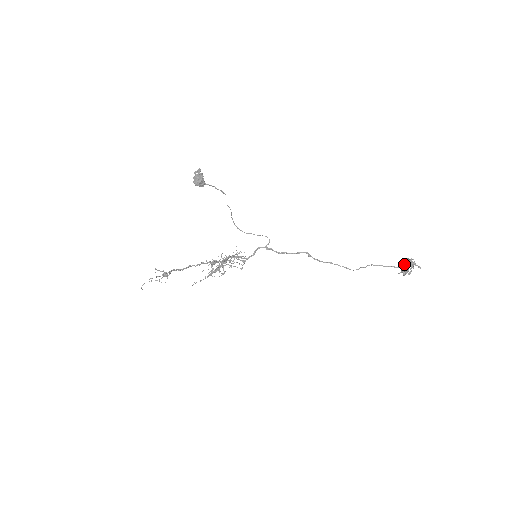
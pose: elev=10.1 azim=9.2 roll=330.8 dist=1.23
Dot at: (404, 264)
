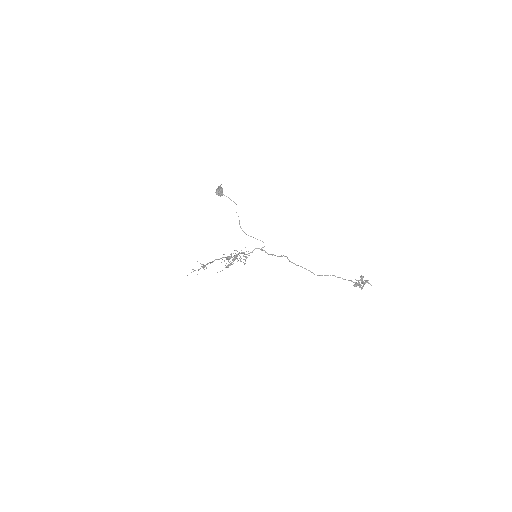
Dot at: (358, 280)
